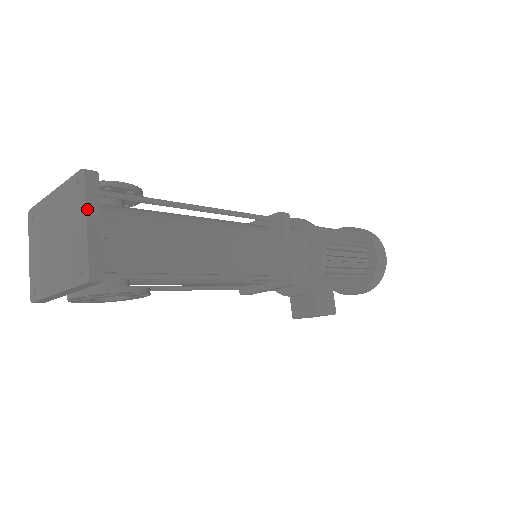
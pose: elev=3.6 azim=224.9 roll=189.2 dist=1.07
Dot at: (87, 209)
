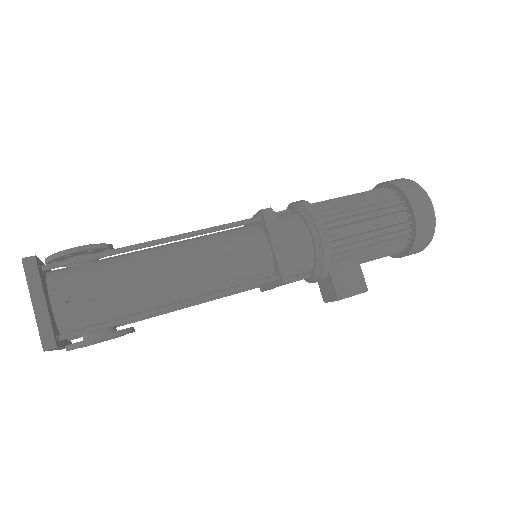
Dot at: (30, 292)
